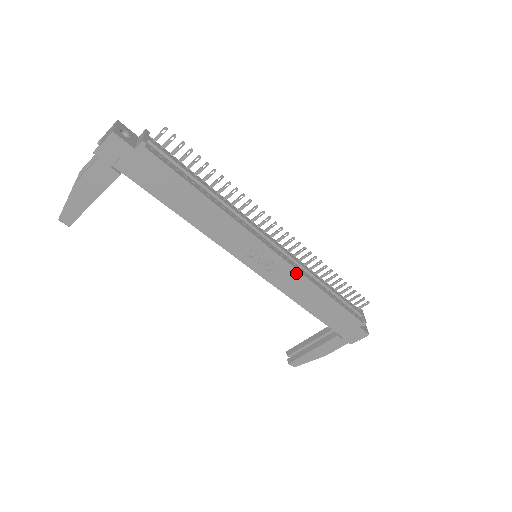
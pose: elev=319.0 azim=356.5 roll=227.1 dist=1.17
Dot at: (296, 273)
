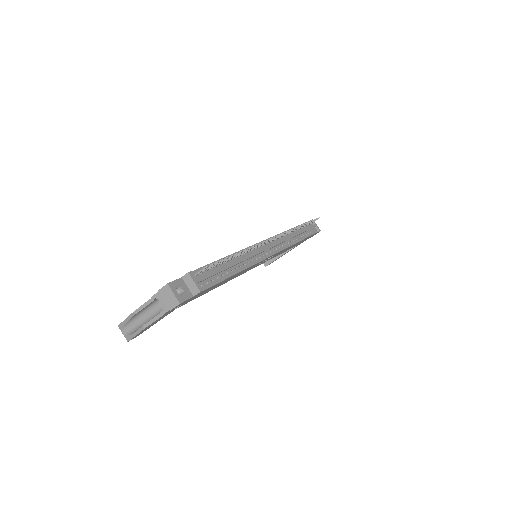
Dot at: occluded
